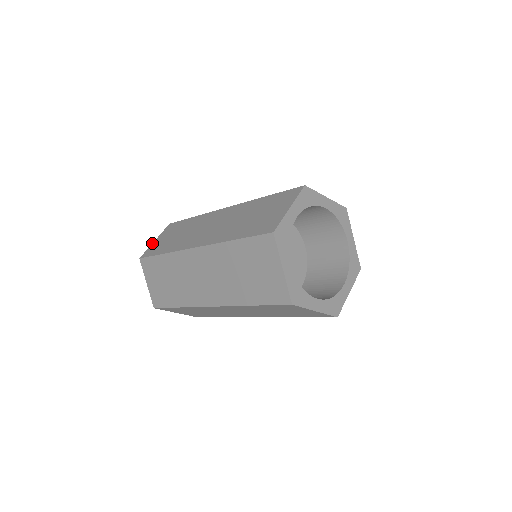
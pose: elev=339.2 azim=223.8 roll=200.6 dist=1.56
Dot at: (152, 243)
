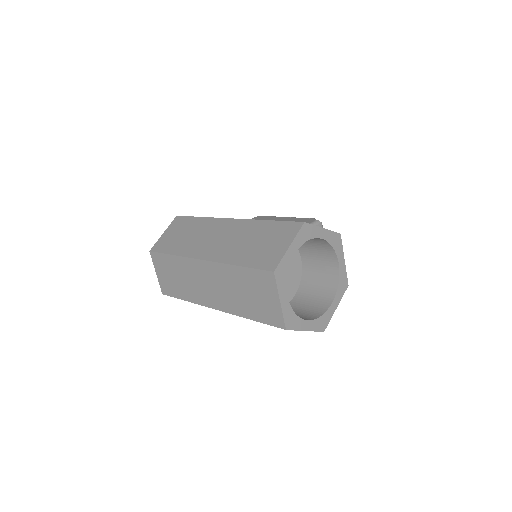
Dot at: (161, 236)
